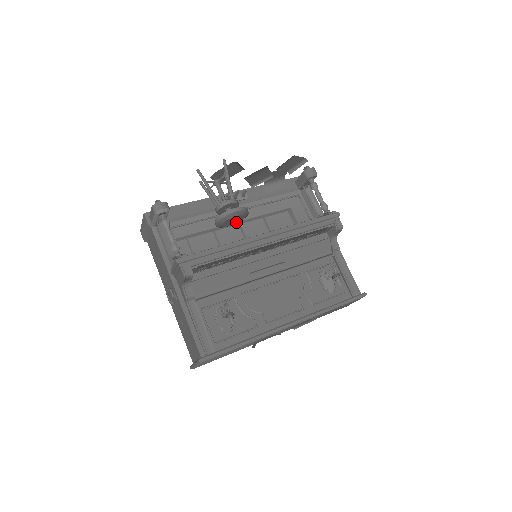
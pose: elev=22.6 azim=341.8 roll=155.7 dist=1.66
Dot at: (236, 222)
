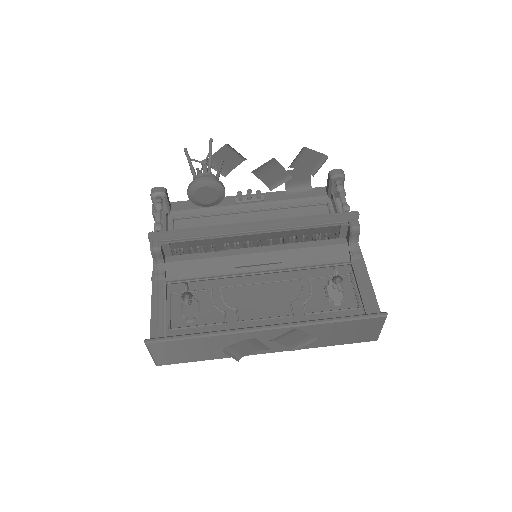
Dot at: (213, 199)
